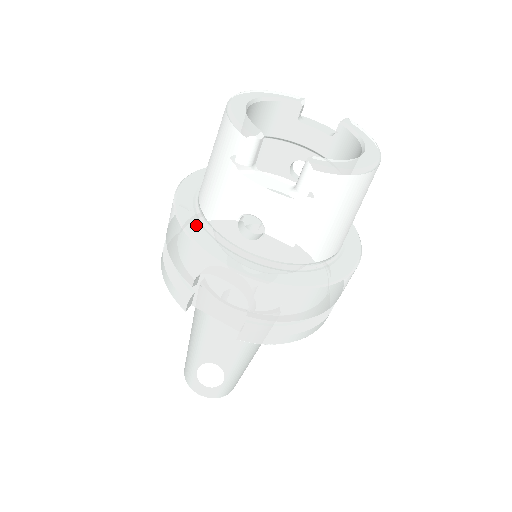
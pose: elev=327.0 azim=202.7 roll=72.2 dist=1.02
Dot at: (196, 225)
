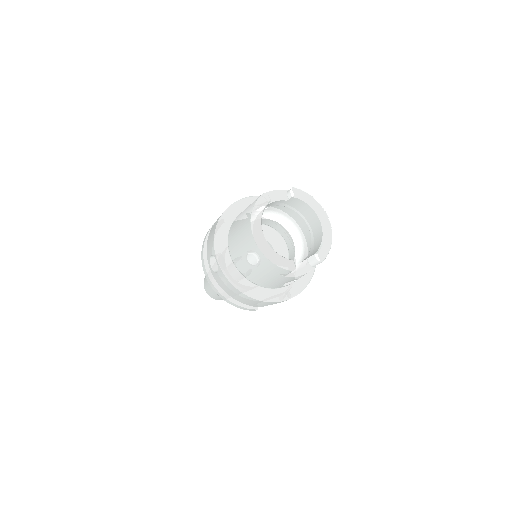
Dot at: (257, 291)
